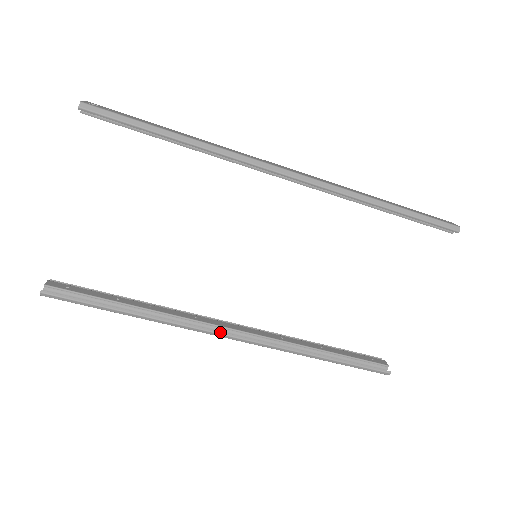
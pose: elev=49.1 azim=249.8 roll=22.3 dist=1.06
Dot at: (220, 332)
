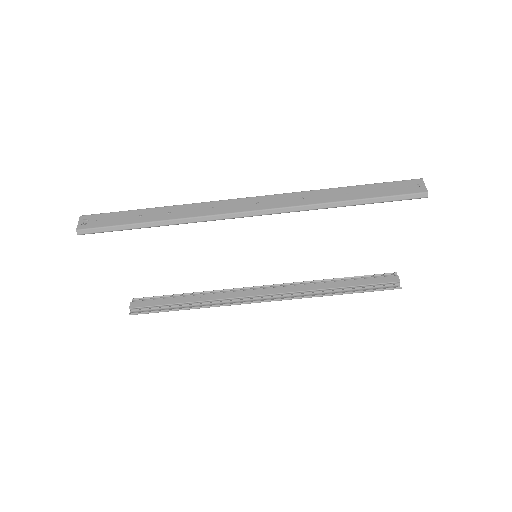
Dot at: (254, 302)
